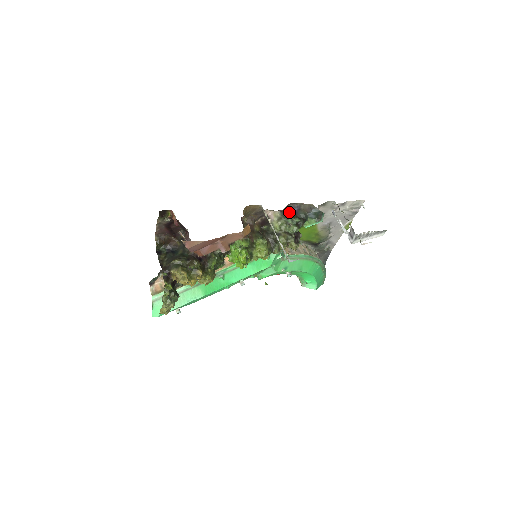
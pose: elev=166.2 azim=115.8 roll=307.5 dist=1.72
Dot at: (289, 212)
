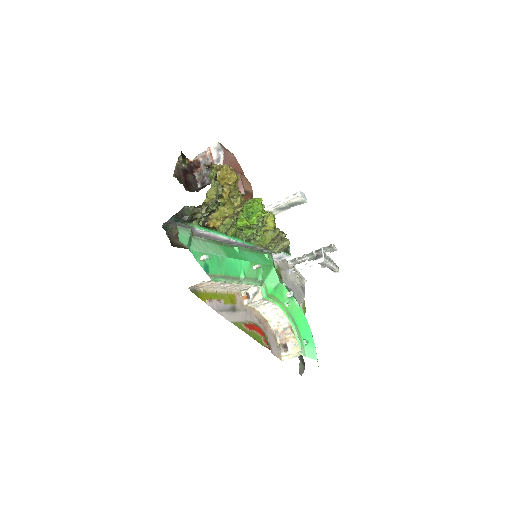
Dot at: occluded
